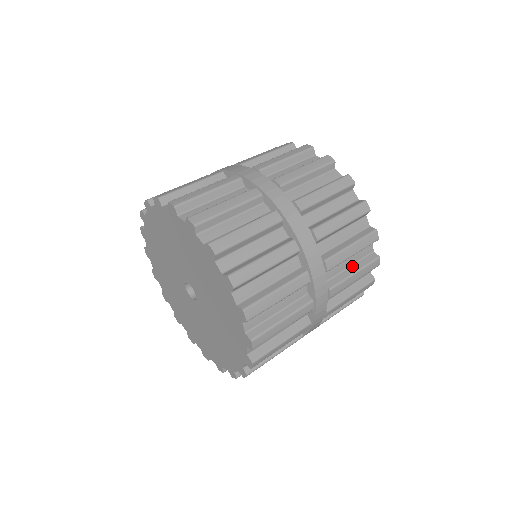
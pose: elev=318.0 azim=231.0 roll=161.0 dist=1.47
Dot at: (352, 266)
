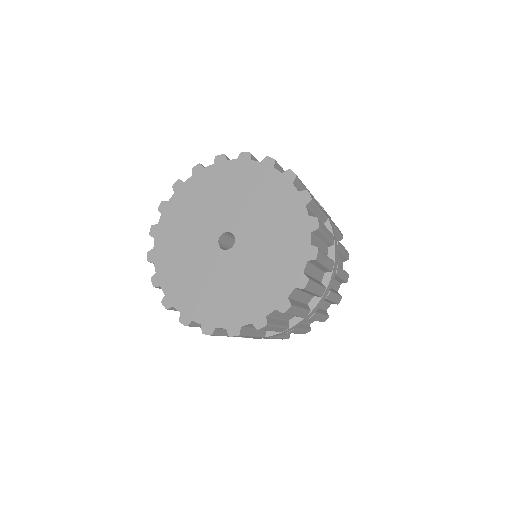
Dot at: occluded
